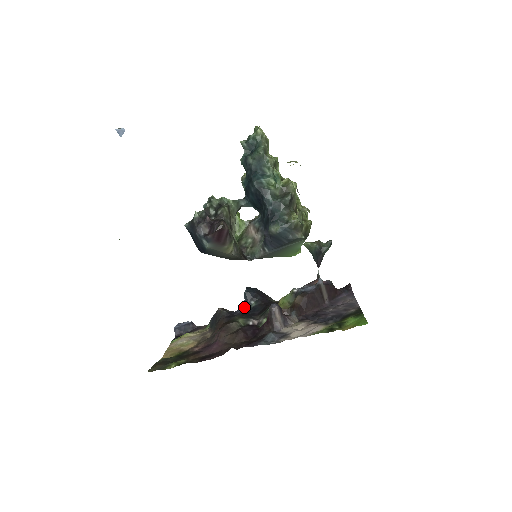
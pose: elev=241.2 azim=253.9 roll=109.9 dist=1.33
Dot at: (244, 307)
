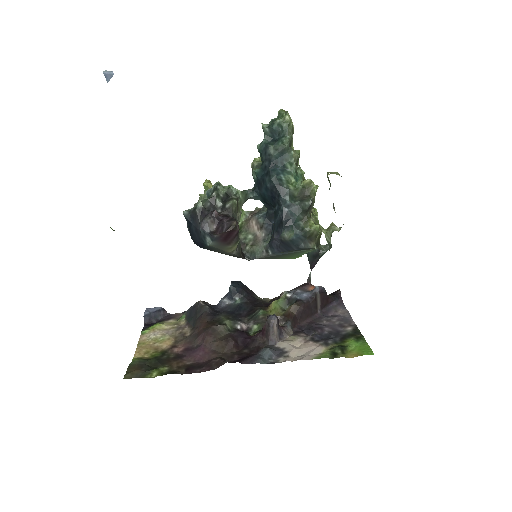
Dot at: (227, 302)
